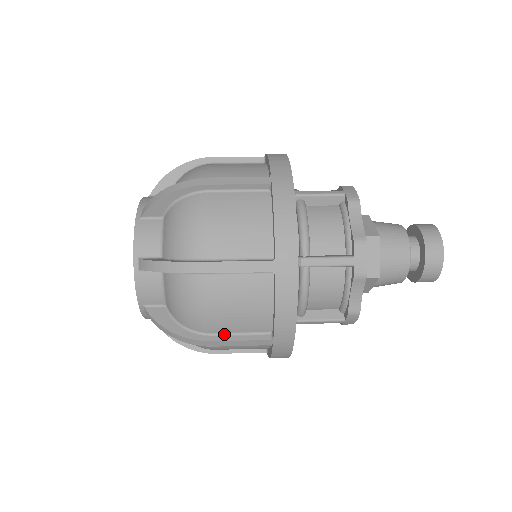
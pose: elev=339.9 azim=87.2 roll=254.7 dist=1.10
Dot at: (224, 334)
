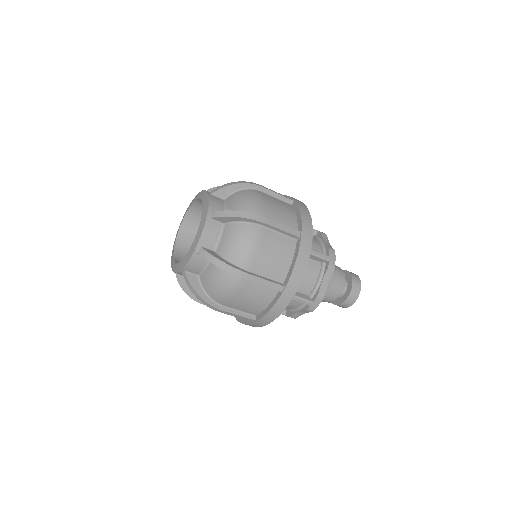
Dot at: (256, 274)
